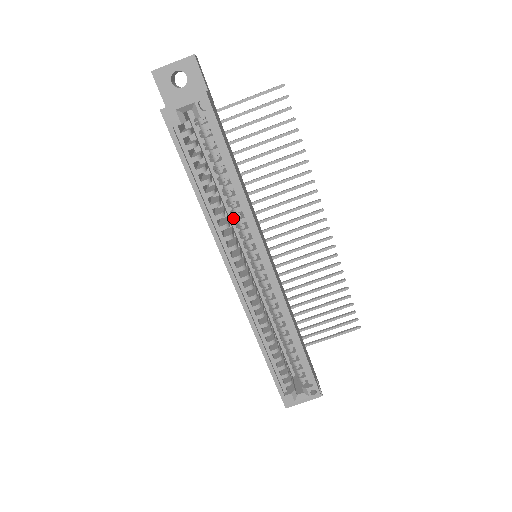
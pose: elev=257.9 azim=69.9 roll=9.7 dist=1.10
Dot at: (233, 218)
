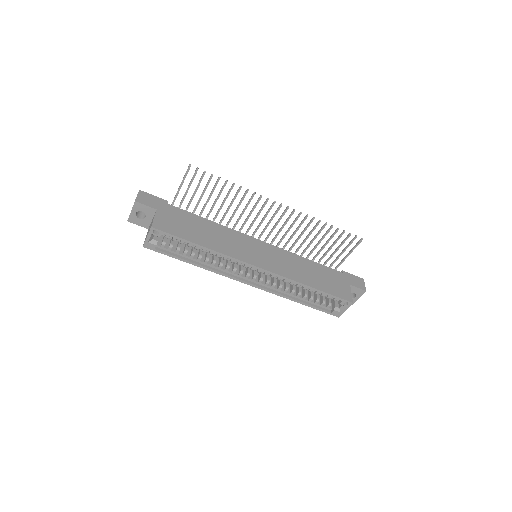
Dot at: occluded
